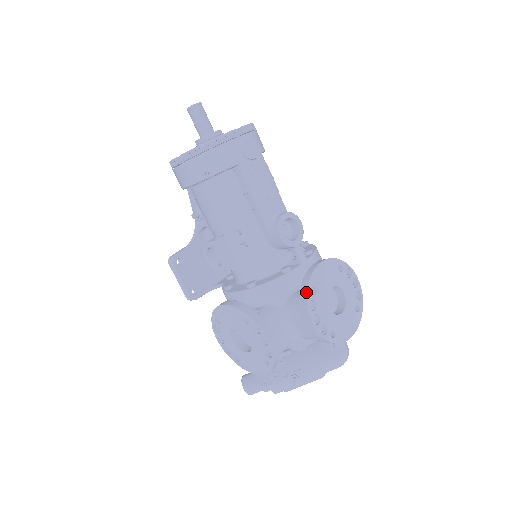
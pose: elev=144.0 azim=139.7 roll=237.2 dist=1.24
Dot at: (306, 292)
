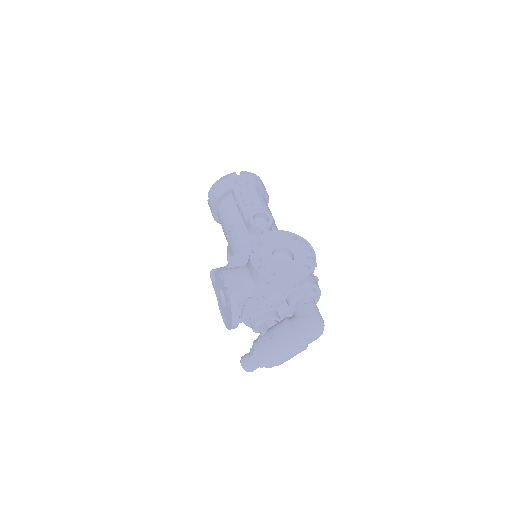
Dot at: (252, 244)
